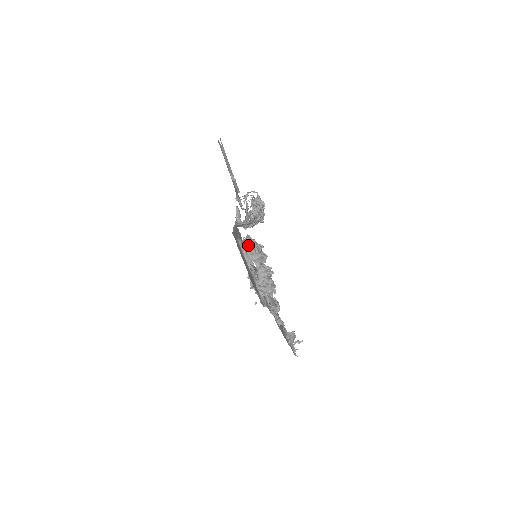
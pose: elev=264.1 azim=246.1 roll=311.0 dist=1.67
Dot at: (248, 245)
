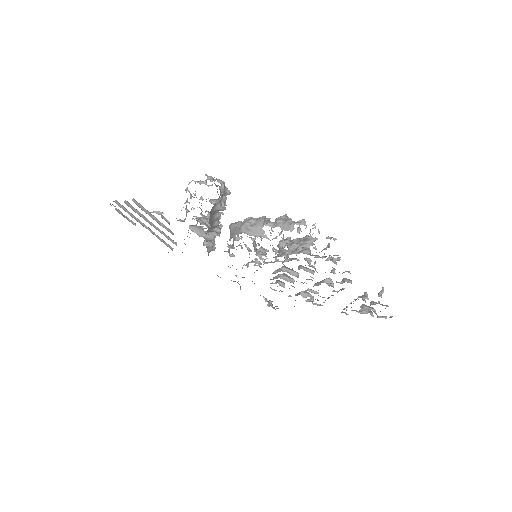
Dot at: (241, 225)
